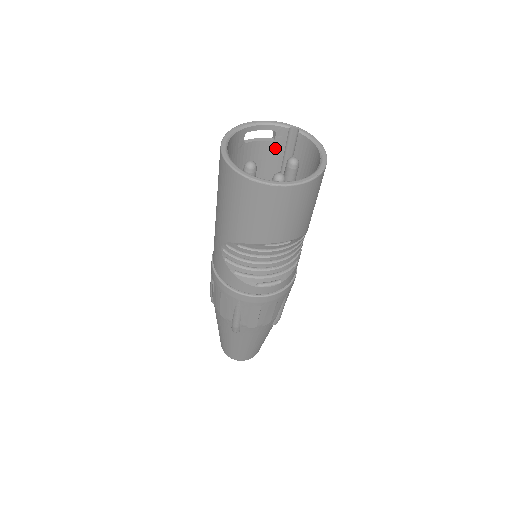
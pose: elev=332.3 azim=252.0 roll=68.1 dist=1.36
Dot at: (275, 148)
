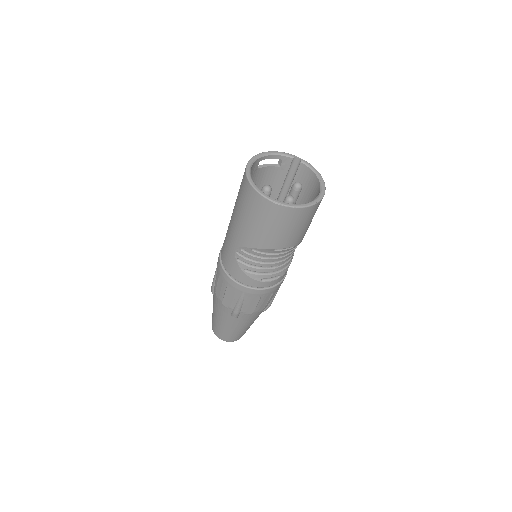
Dot at: (279, 172)
